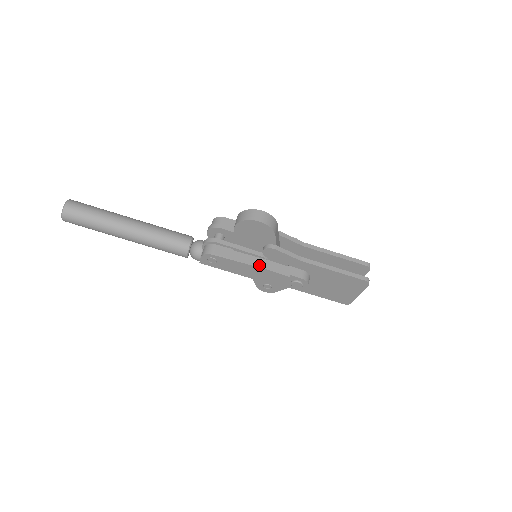
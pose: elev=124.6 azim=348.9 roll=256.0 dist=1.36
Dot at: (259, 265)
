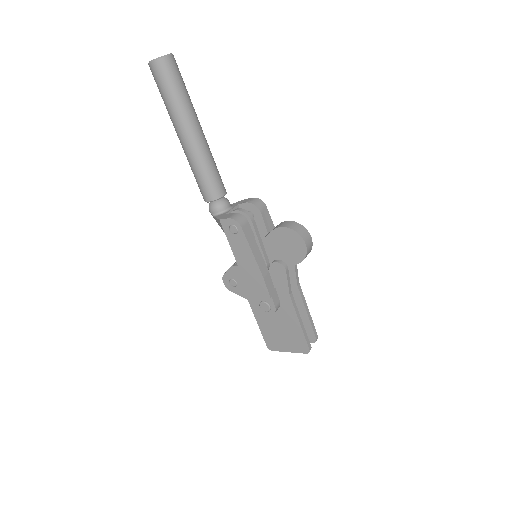
Dot at: (261, 269)
